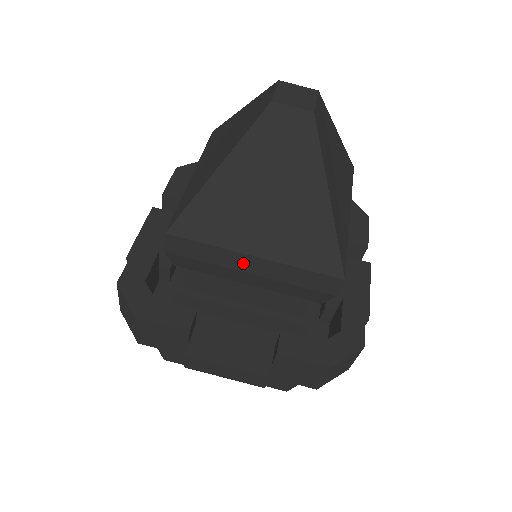
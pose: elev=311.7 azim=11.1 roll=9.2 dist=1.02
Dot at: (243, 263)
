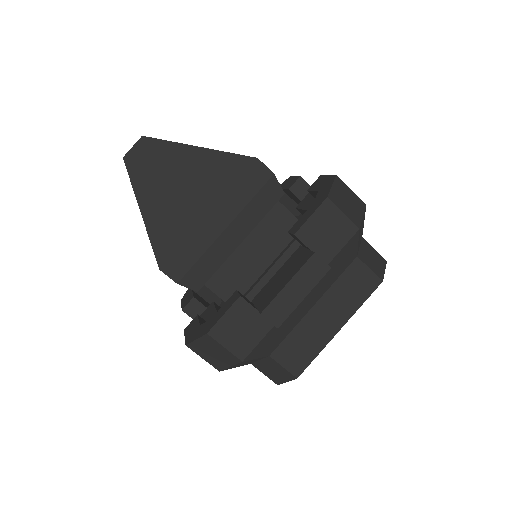
Dot at: (212, 227)
